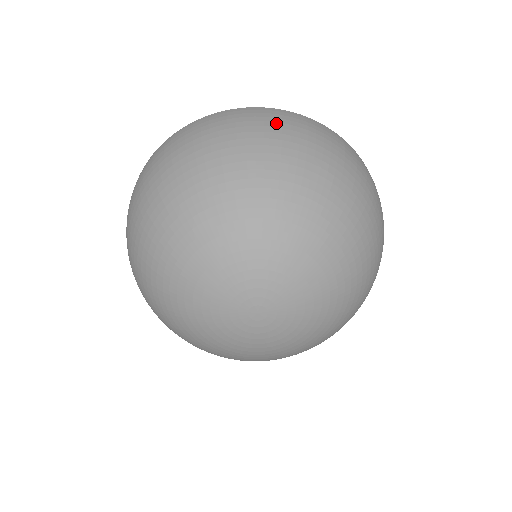
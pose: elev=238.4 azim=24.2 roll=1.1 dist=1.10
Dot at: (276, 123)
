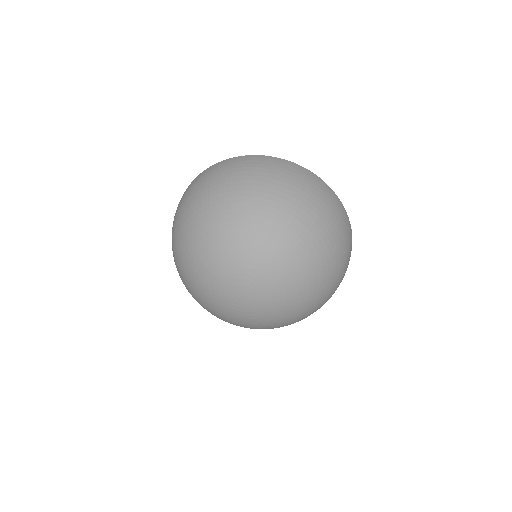
Dot at: (277, 171)
